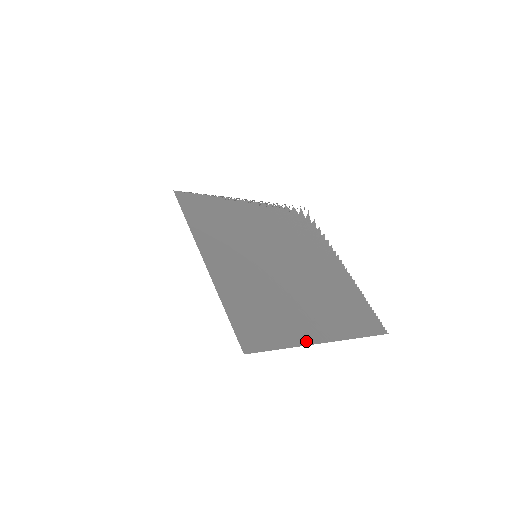
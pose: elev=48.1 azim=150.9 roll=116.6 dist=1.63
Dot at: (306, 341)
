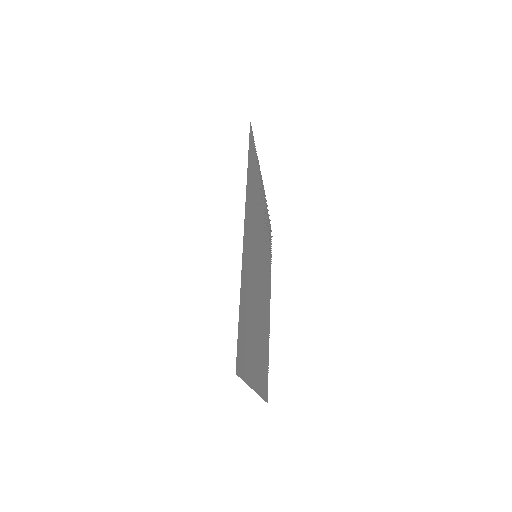
Dot at: (252, 382)
